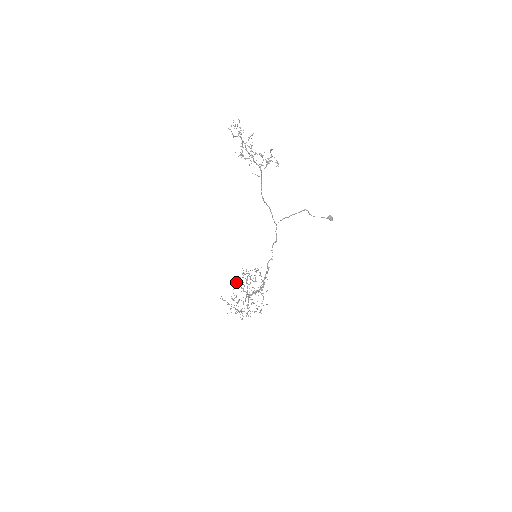
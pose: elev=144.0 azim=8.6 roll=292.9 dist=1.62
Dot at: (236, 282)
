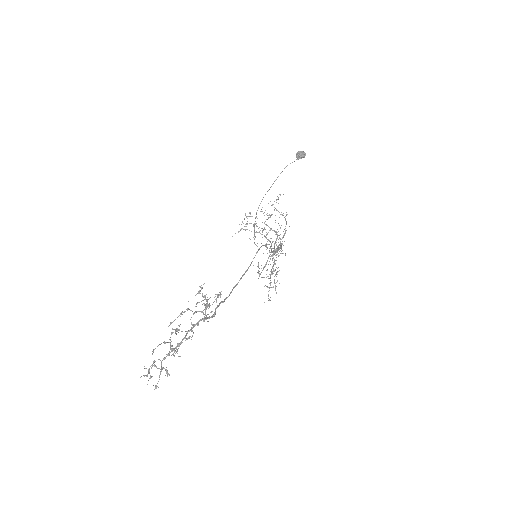
Dot at: occluded
